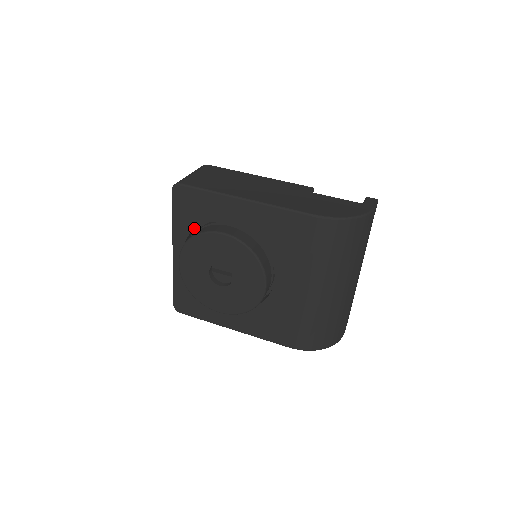
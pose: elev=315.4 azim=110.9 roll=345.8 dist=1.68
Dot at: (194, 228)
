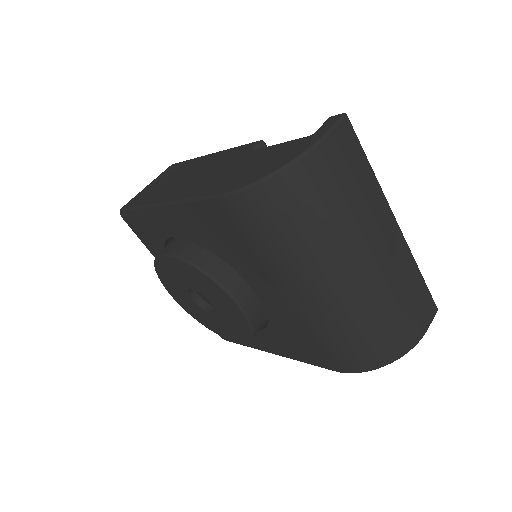
Dot at: occluded
